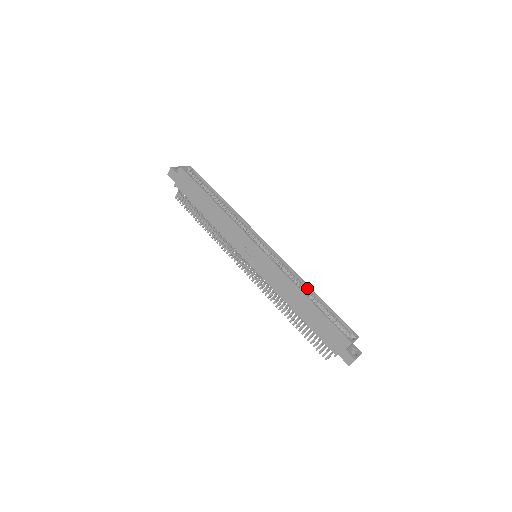
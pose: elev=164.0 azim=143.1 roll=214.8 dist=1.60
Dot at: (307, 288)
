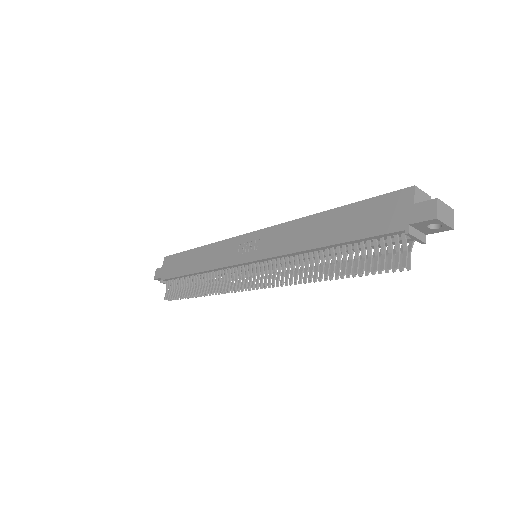
Dot at: occluded
